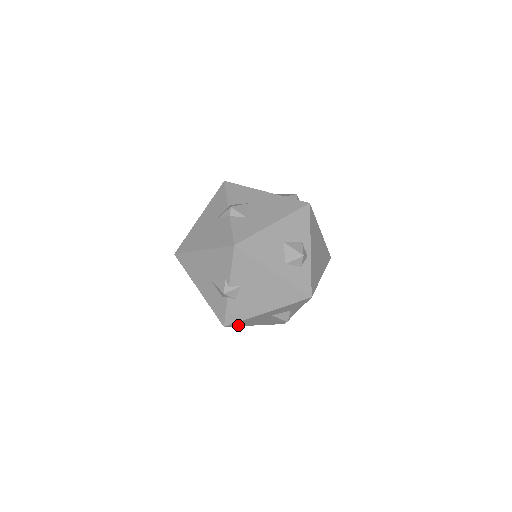
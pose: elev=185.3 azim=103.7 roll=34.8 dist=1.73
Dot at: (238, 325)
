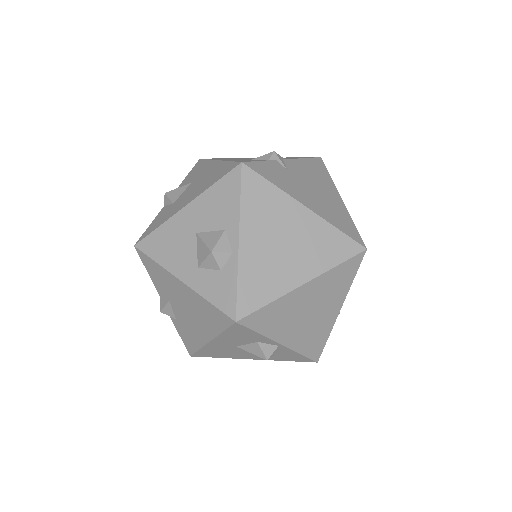
Dot at: (213, 356)
